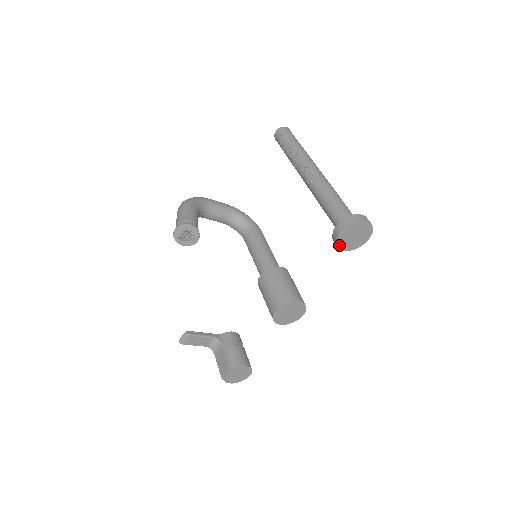
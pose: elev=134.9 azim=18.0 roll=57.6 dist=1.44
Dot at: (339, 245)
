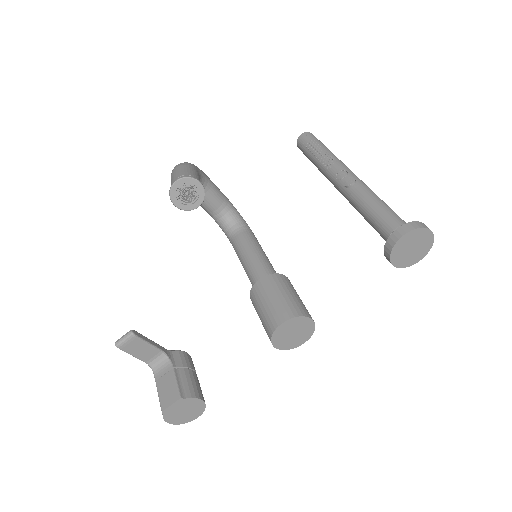
Dot at: (392, 254)
